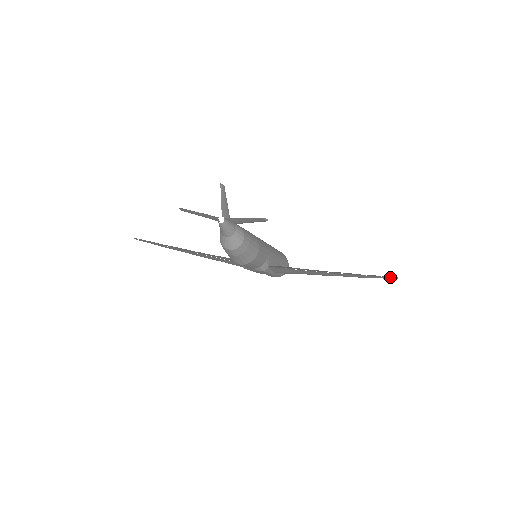
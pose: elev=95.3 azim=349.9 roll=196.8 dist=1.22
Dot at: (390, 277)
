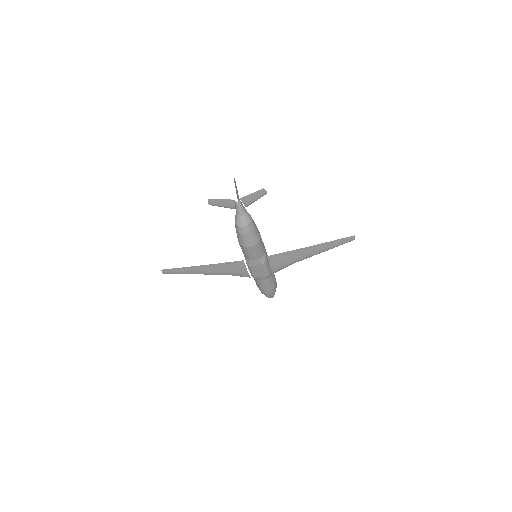
Dot at: (350, 237)
